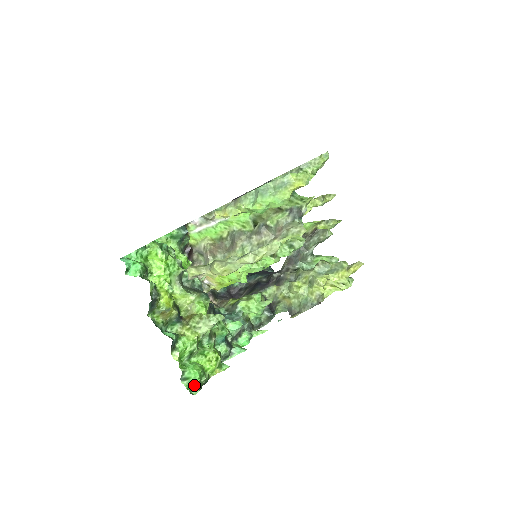
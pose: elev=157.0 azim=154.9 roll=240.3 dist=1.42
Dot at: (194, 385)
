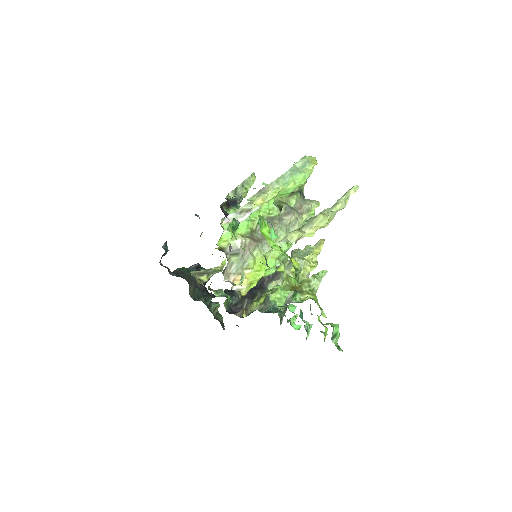
Dot at: (336, 343)
